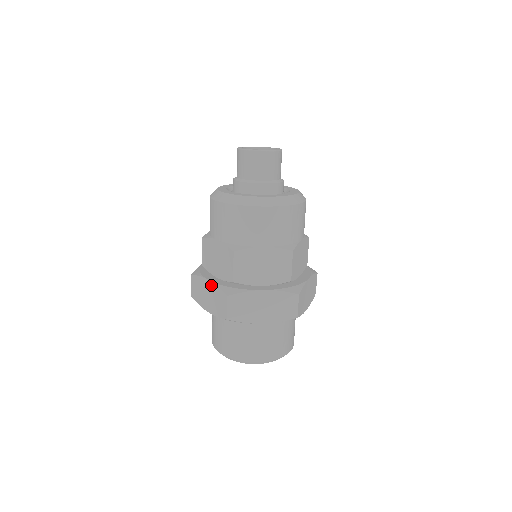
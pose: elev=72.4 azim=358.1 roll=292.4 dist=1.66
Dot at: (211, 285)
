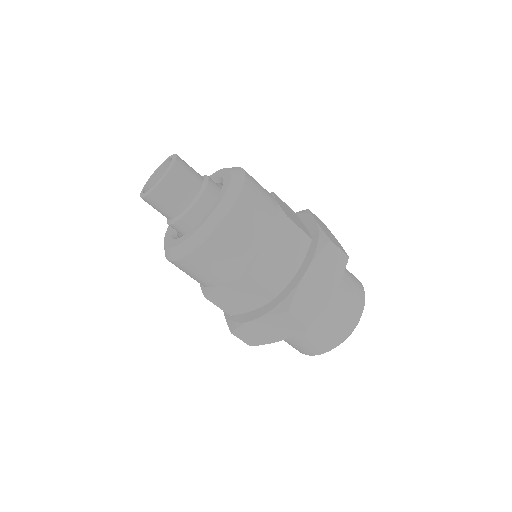
Dot at: (261, 320)
